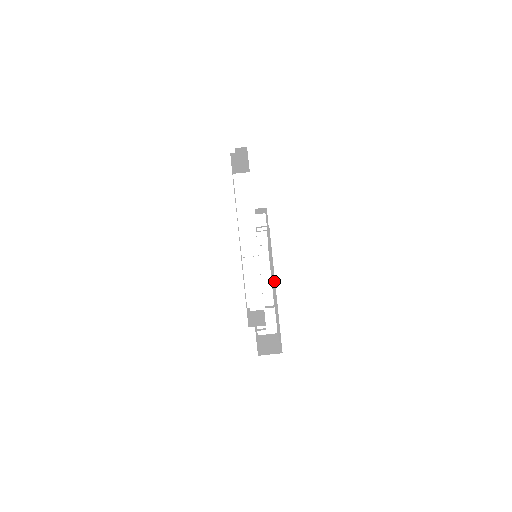
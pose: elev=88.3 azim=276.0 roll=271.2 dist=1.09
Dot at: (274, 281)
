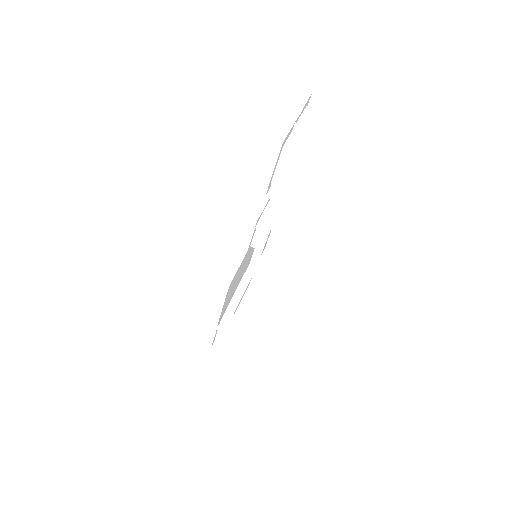
Dot at: occluded
